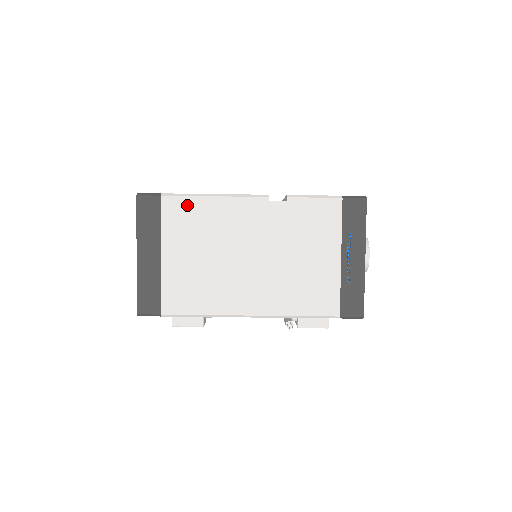
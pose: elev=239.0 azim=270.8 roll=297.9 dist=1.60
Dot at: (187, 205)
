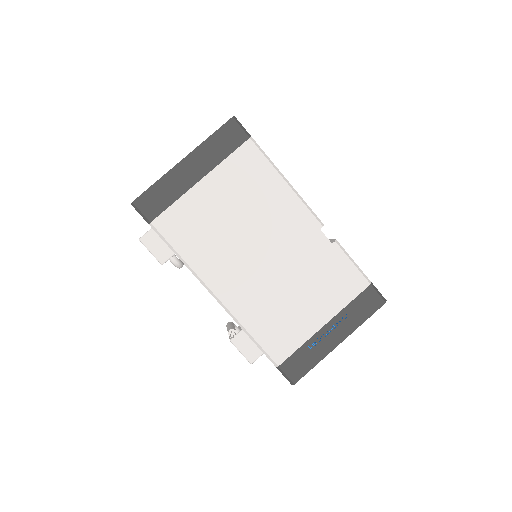
Dot at: (261, 166)
